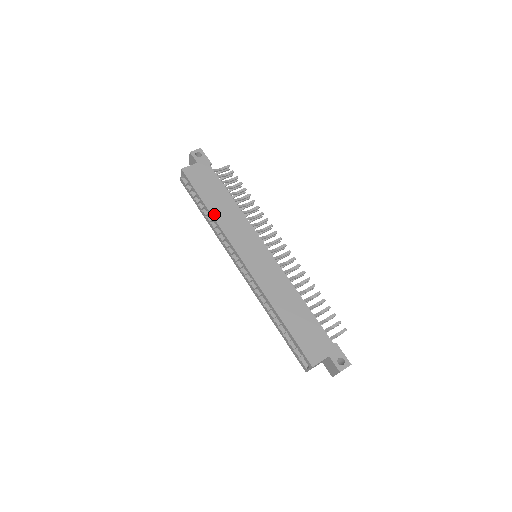
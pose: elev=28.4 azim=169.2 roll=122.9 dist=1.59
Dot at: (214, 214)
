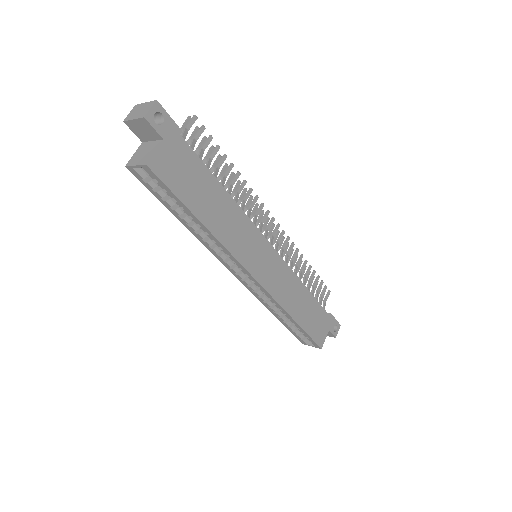
Dot at: (214, 230)
